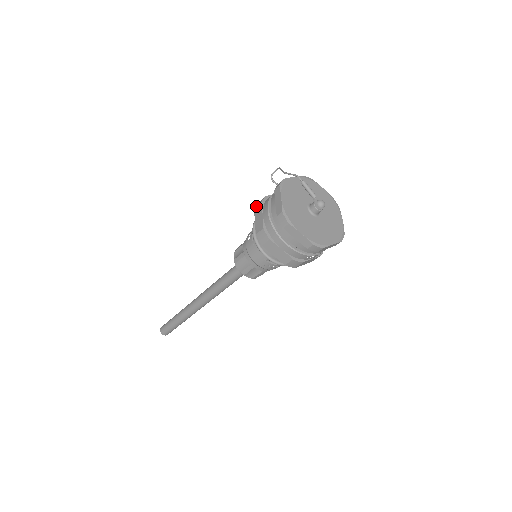
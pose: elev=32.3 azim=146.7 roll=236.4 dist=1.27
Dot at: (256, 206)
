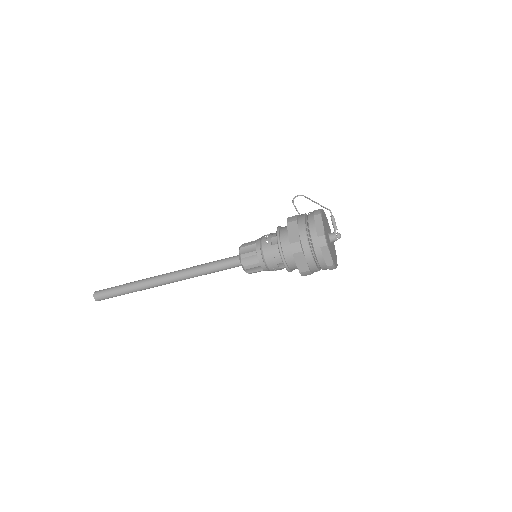
Dot at: (289, 220)
